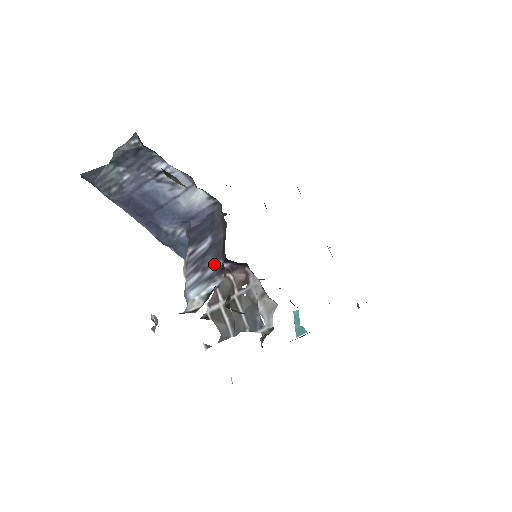
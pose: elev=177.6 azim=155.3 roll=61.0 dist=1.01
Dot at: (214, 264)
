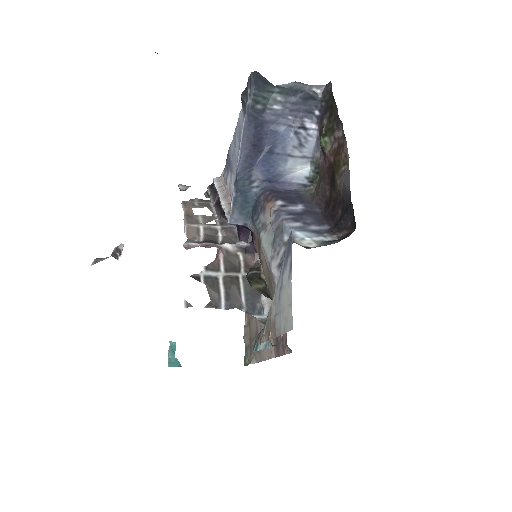
Dot at: (318, 225)
